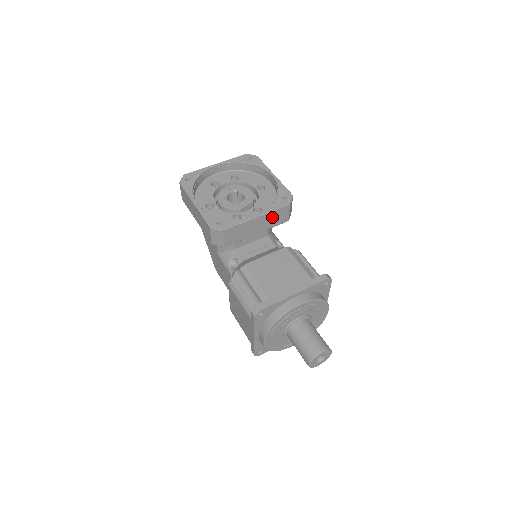
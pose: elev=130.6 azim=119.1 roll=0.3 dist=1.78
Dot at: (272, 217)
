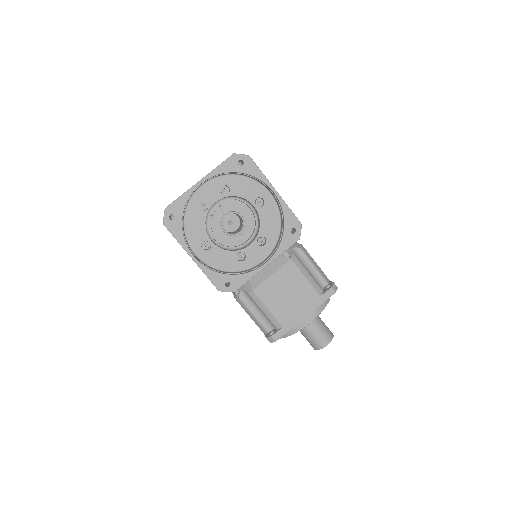
Dot at: occluded
